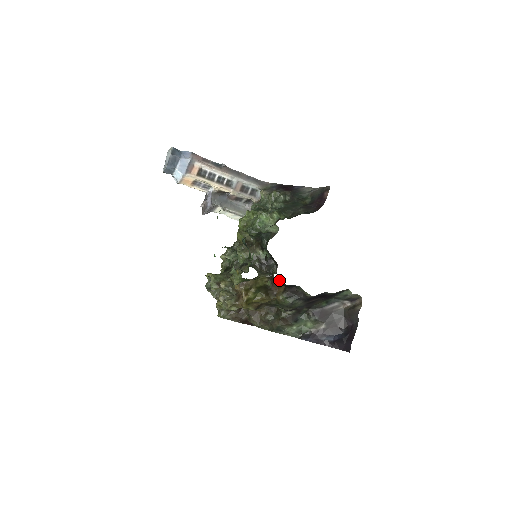
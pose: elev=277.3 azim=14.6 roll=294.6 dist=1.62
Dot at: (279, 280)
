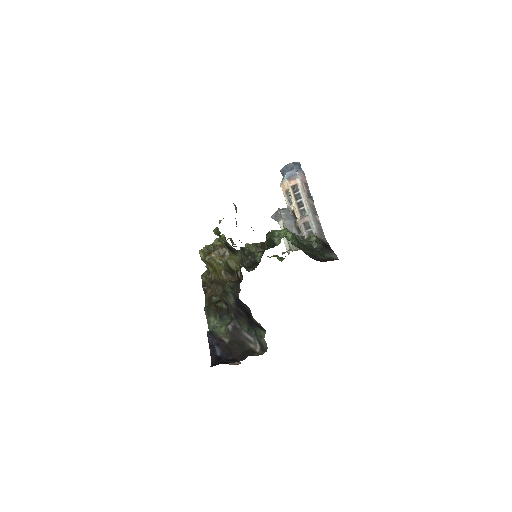
Dot at: occluded
